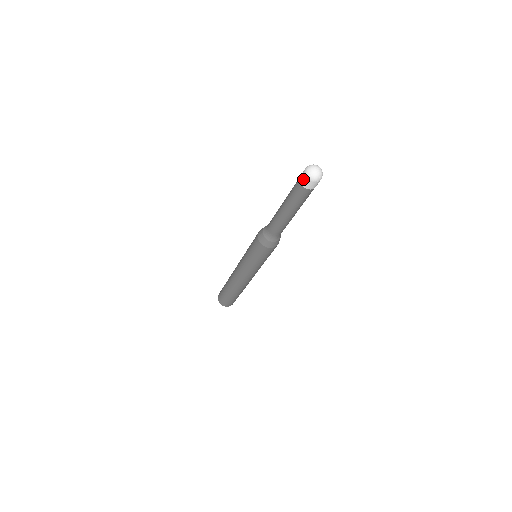
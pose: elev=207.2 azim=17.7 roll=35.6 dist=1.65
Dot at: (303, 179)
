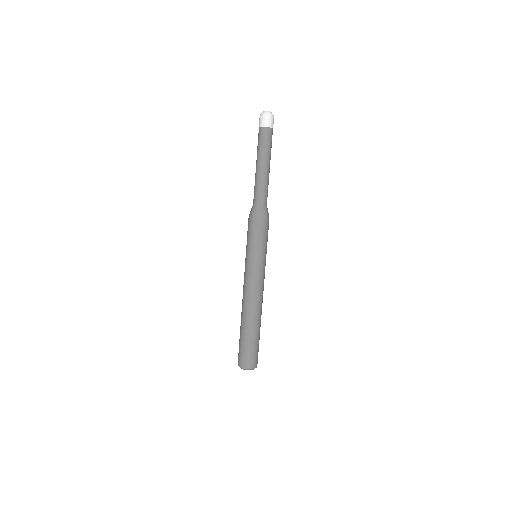
Dot at: (260, 121)
